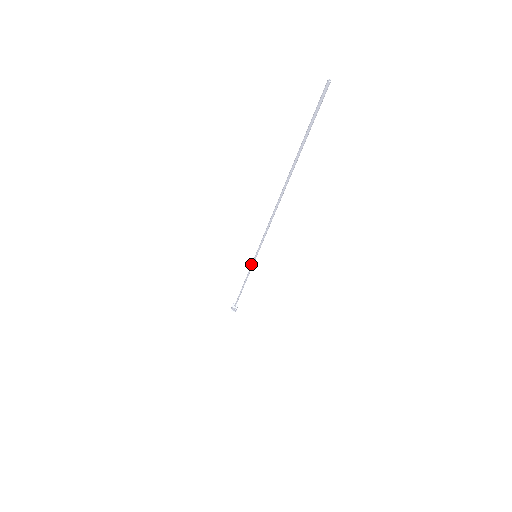
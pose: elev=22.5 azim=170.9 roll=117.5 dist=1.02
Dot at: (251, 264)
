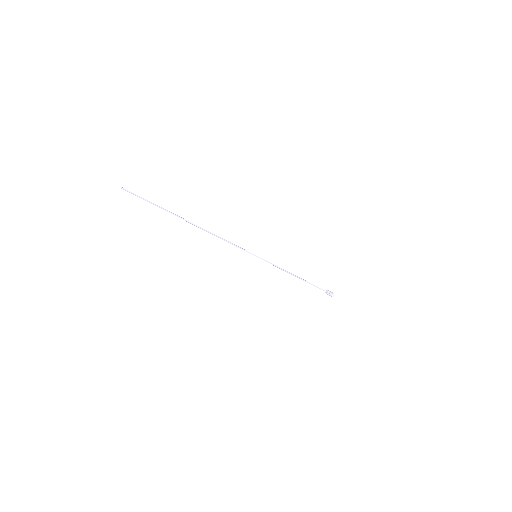
Dot at: occluded
